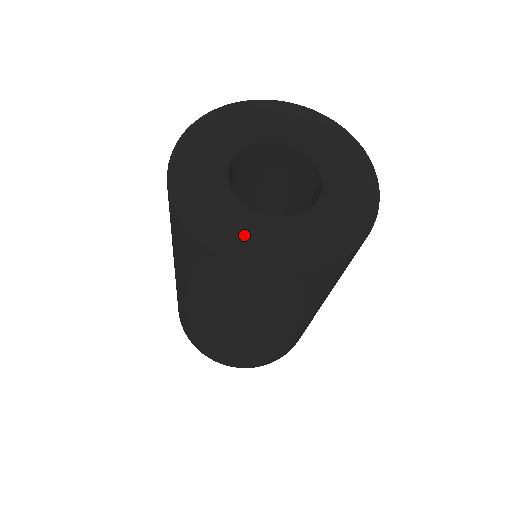
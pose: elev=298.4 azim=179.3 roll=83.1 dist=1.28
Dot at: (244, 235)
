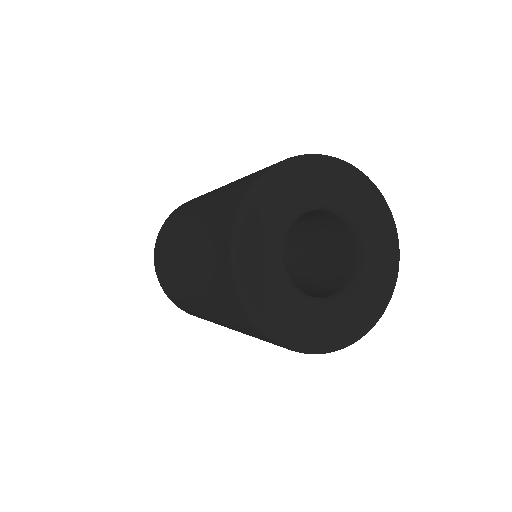
Dot at: (345, 325)
